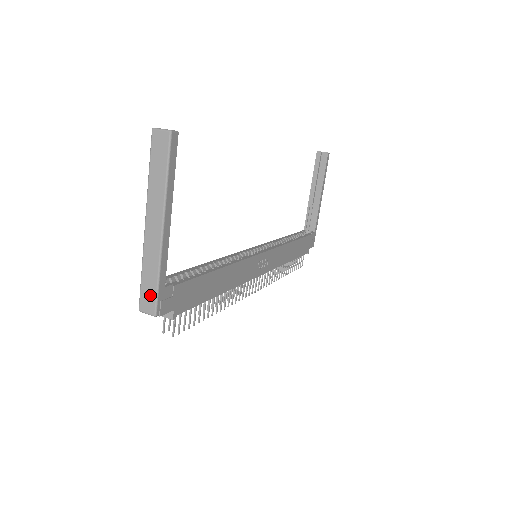
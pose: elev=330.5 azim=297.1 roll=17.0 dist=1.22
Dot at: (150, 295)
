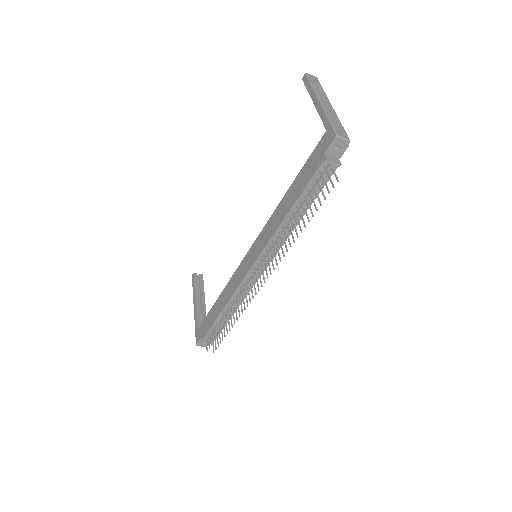
Dot at: (341, 130)
